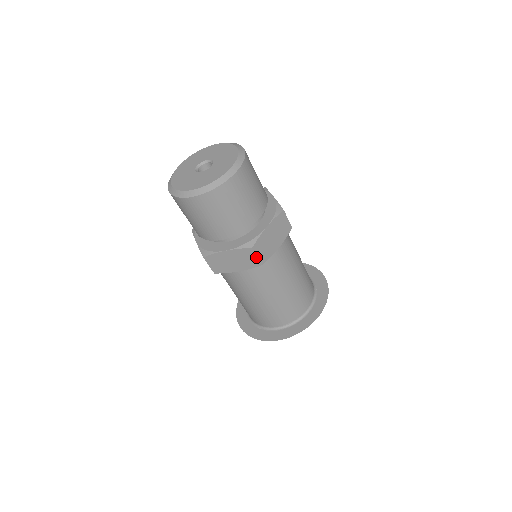
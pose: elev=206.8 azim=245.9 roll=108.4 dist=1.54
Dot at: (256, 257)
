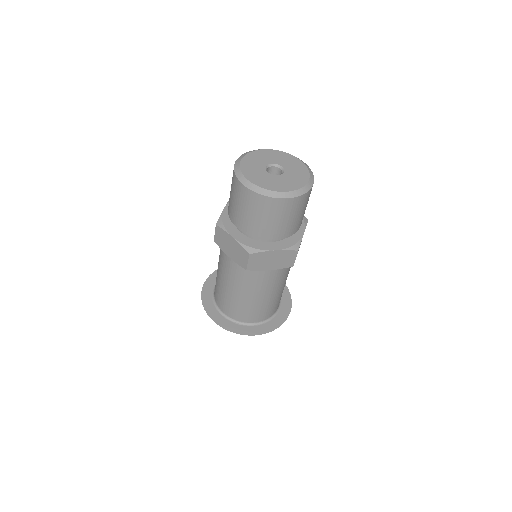
Dot at: (294, 259)
